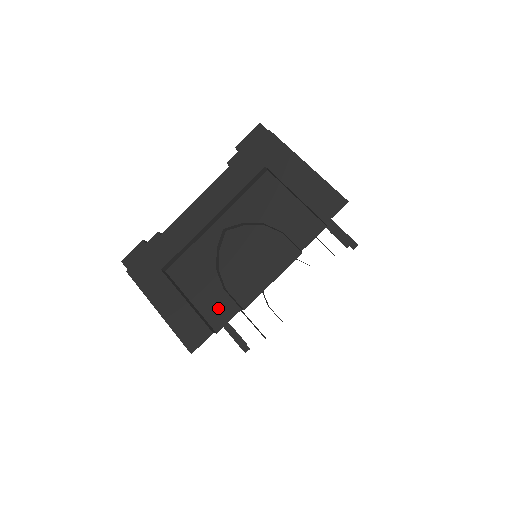
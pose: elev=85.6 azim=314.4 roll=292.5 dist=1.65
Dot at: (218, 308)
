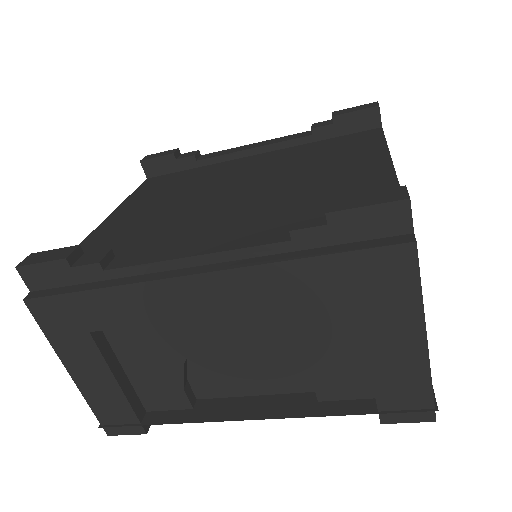
Dot at: (166, 403)
